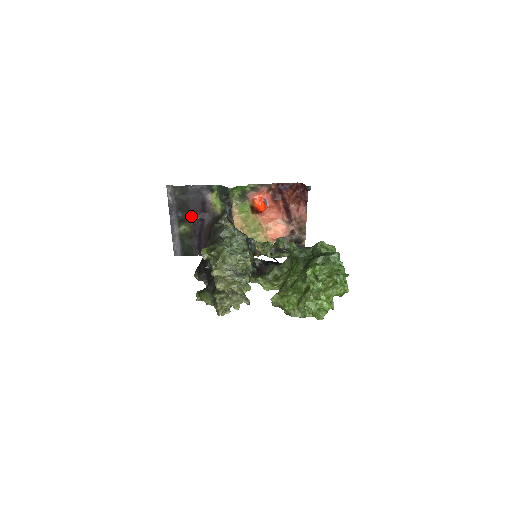
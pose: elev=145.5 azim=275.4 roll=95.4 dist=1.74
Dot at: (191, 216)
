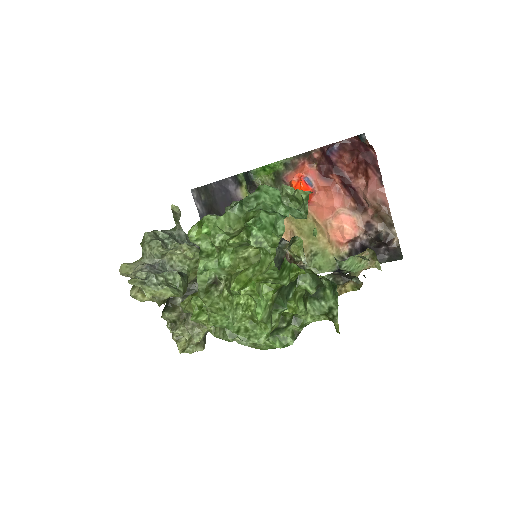
Dot at: occluded
